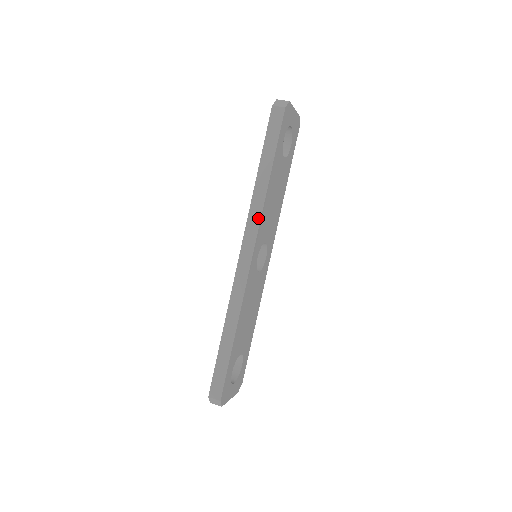
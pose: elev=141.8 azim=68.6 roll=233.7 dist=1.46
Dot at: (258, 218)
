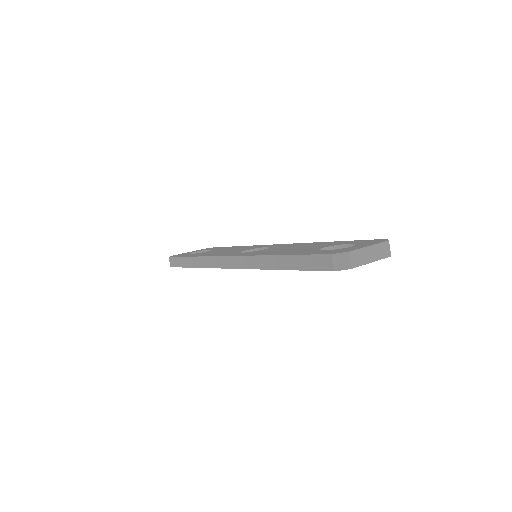
Dot at: (252, 266)
